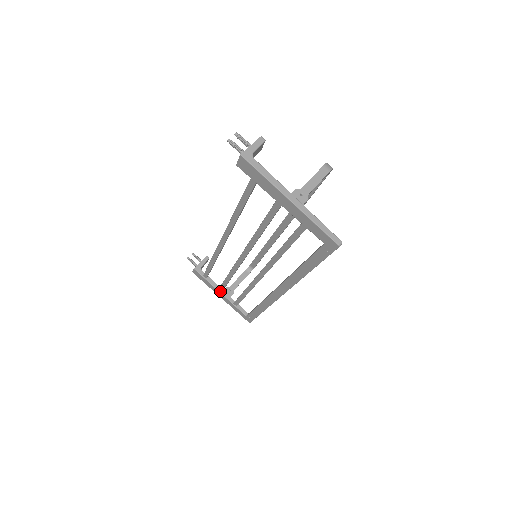
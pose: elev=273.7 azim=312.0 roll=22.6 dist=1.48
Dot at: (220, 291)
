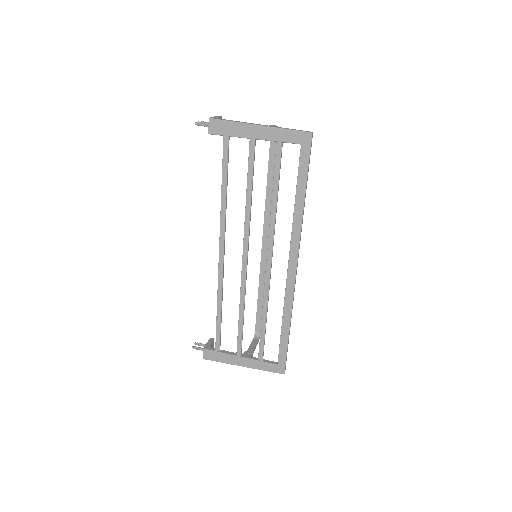
Dot at: (239, 355)
